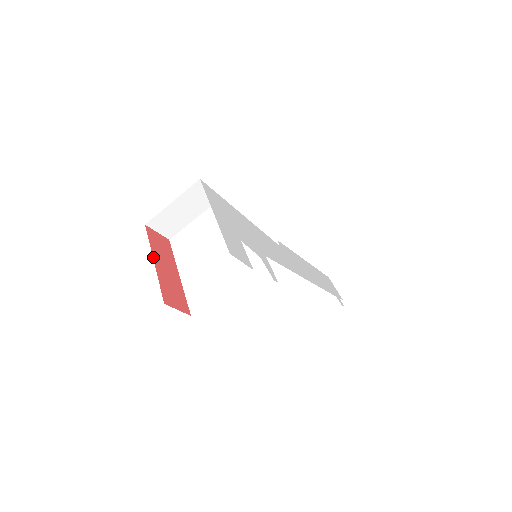
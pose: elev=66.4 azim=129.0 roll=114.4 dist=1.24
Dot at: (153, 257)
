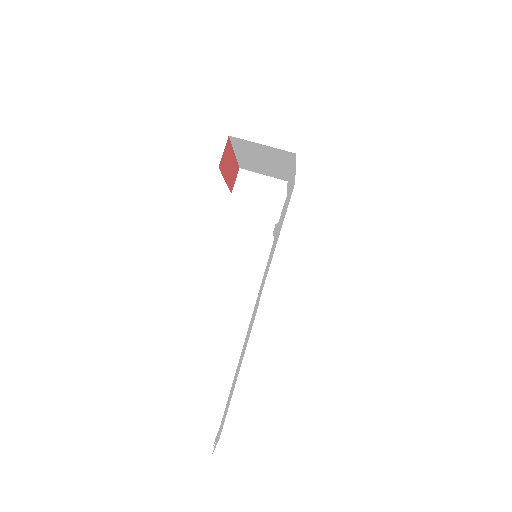
Dot at: (235, 155)
